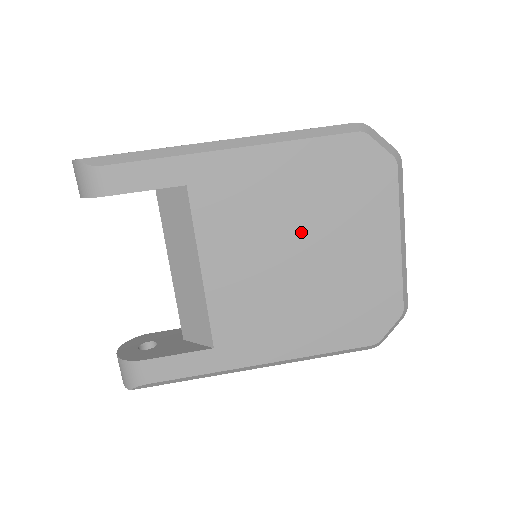
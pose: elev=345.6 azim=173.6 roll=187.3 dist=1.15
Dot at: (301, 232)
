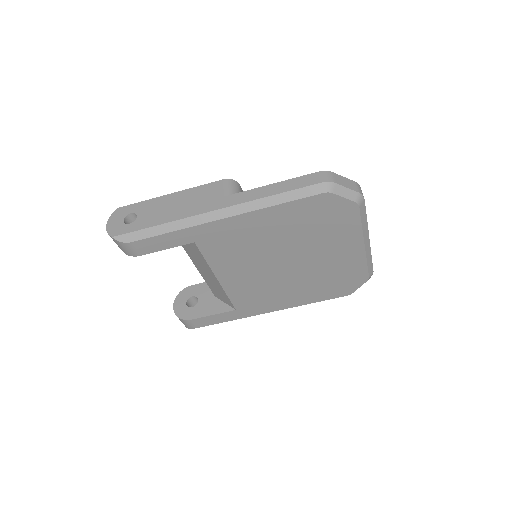
Dot at: (286, 252)
